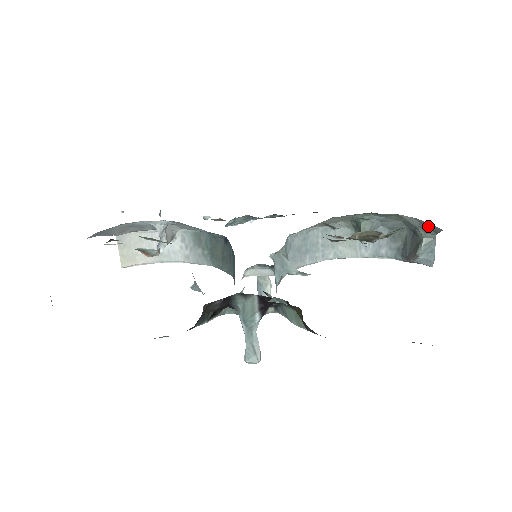
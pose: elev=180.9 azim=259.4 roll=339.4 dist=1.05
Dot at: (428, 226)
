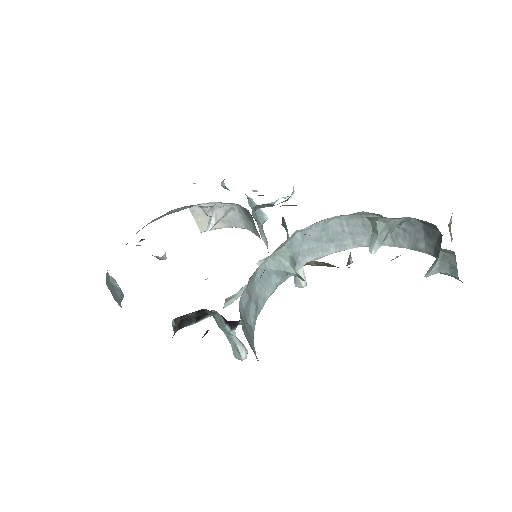
Dot at: occluded
